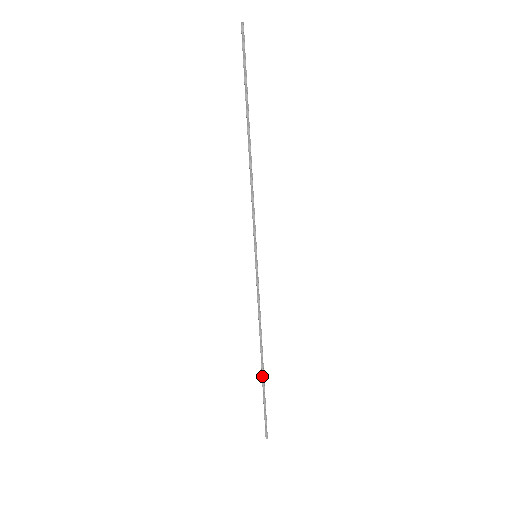
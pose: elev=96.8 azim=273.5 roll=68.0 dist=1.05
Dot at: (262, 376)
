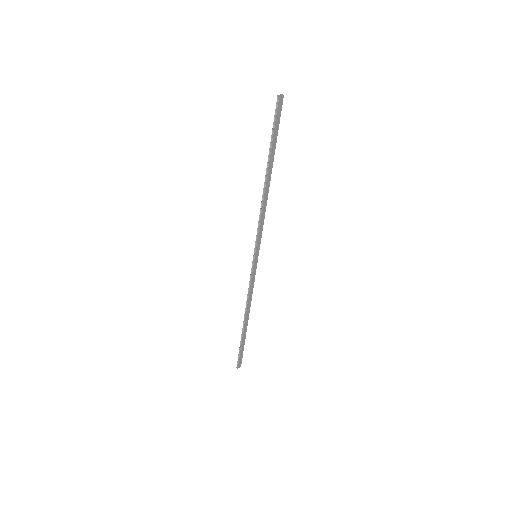
Dot at: (242, 331)
